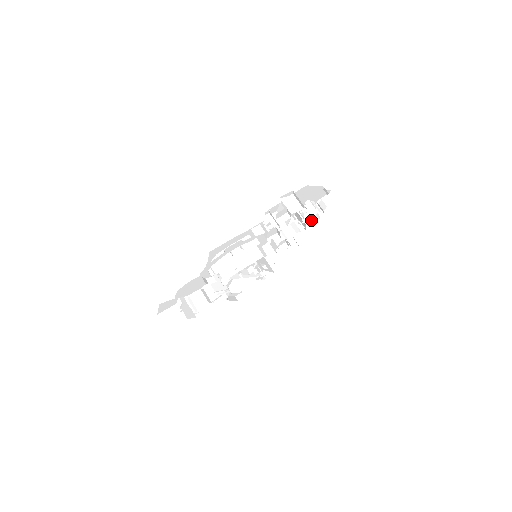
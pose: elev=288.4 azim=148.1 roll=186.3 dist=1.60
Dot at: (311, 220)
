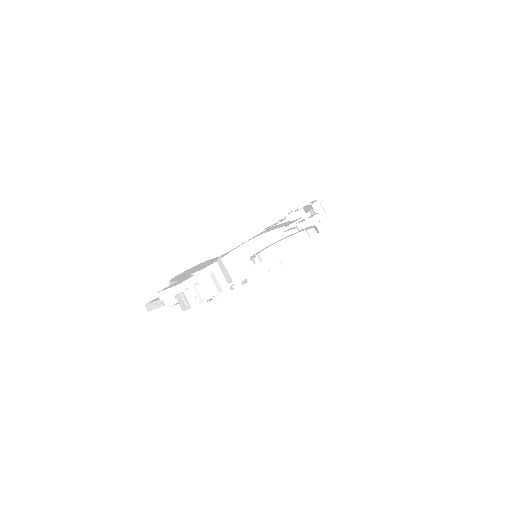
Dot at: occluded
